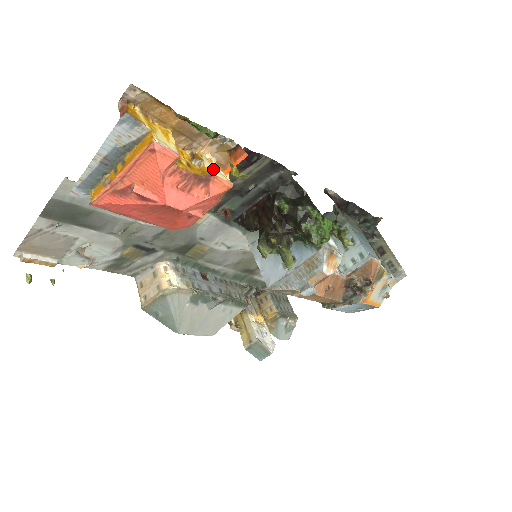
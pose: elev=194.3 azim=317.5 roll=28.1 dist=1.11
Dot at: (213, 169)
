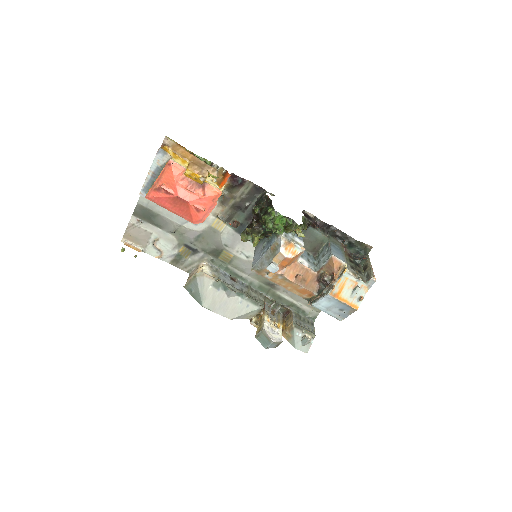
Dot at: (211, 183)
